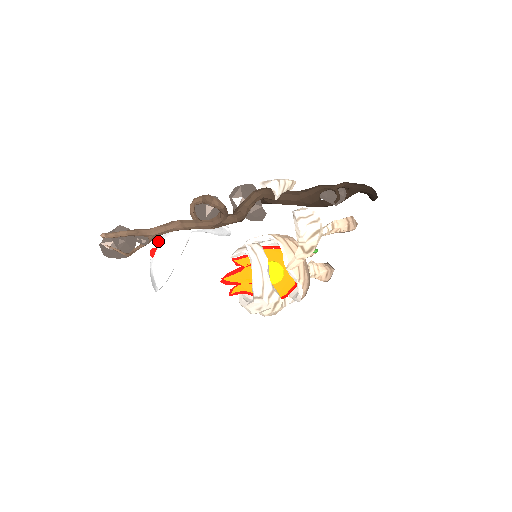
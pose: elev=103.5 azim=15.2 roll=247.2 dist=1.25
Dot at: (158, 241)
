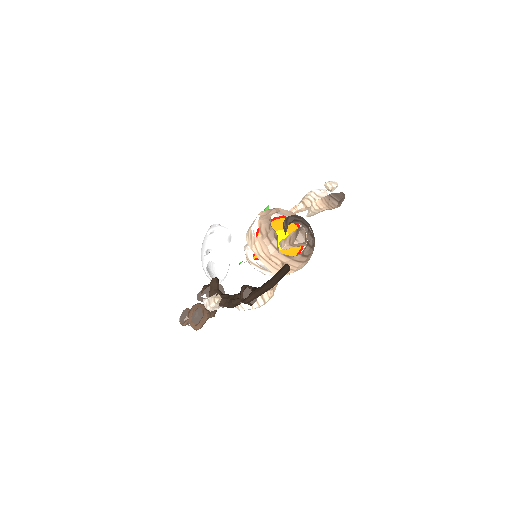
Dot at: occluded
